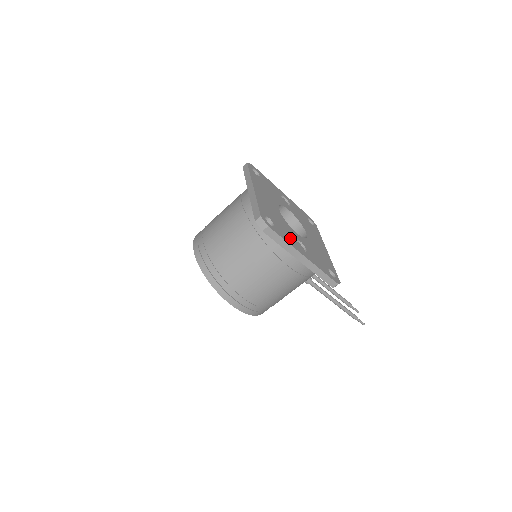
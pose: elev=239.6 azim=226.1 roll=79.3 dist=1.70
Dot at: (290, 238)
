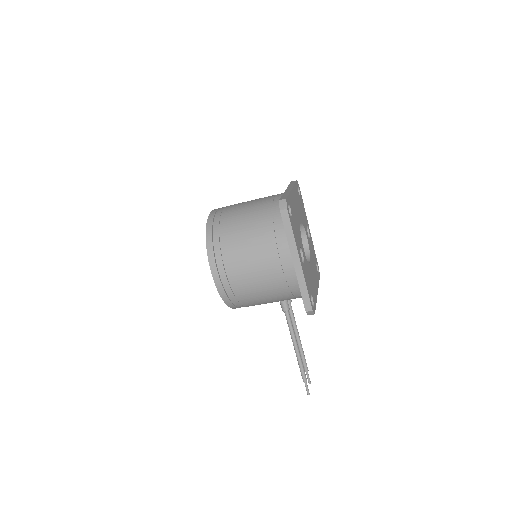
Dot at: (297, 239)
